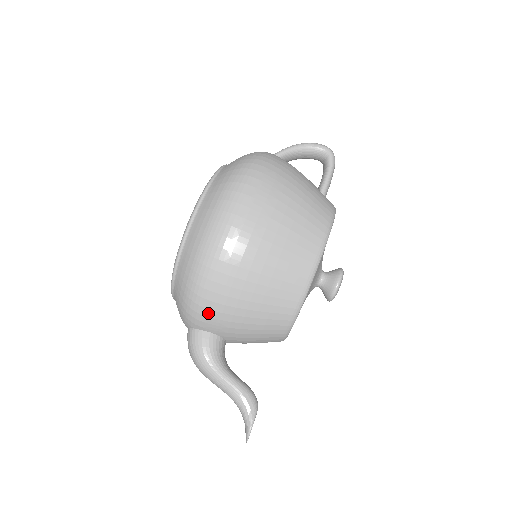
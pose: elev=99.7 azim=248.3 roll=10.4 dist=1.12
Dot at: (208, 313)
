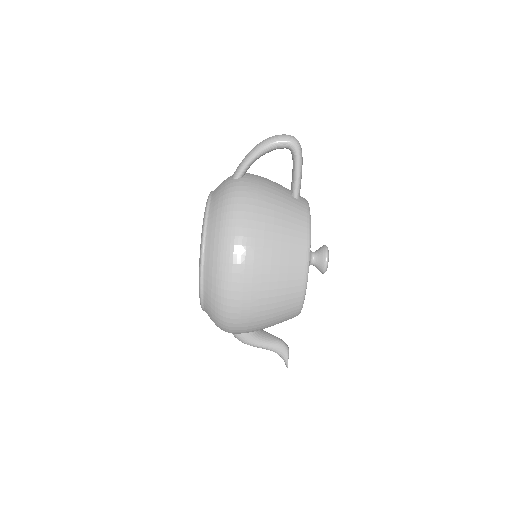
Dot at: (238, 333)
